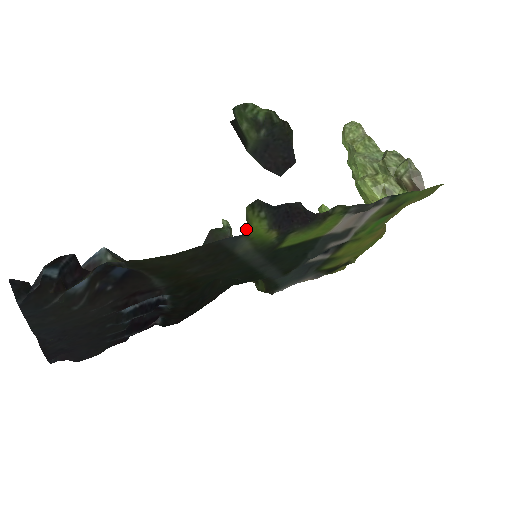
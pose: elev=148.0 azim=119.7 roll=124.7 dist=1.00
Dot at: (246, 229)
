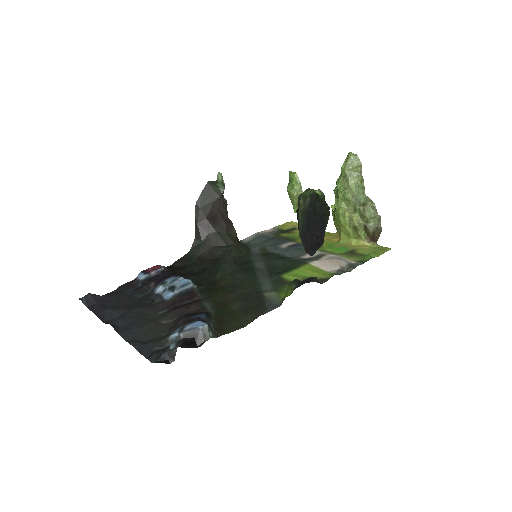
Dot at: (283, 299)
